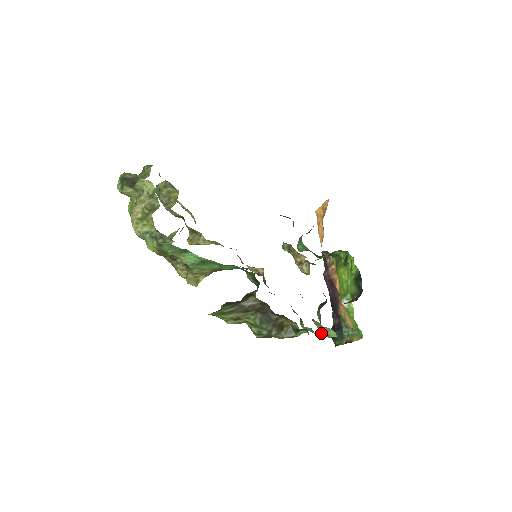
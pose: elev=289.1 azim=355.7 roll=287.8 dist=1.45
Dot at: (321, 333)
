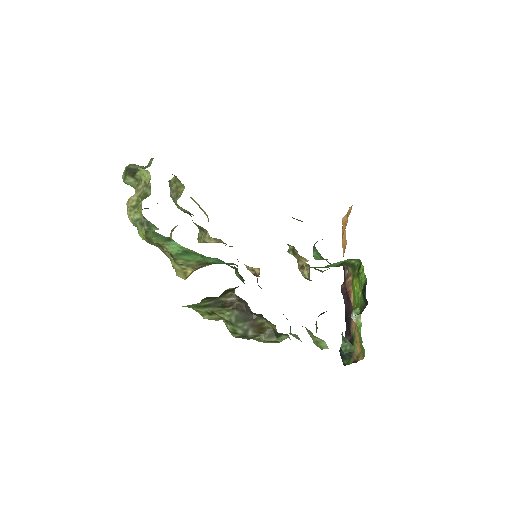
Dot at: occluded
